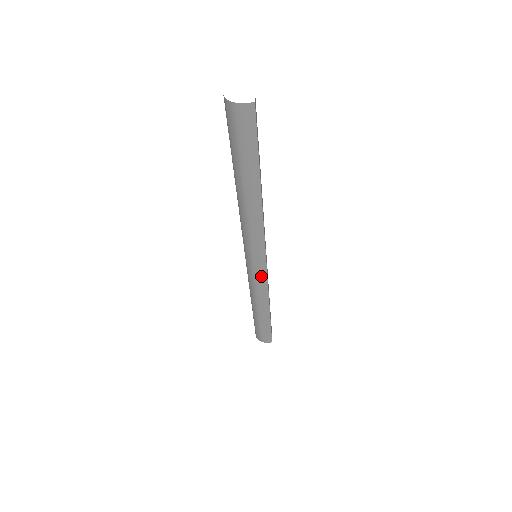
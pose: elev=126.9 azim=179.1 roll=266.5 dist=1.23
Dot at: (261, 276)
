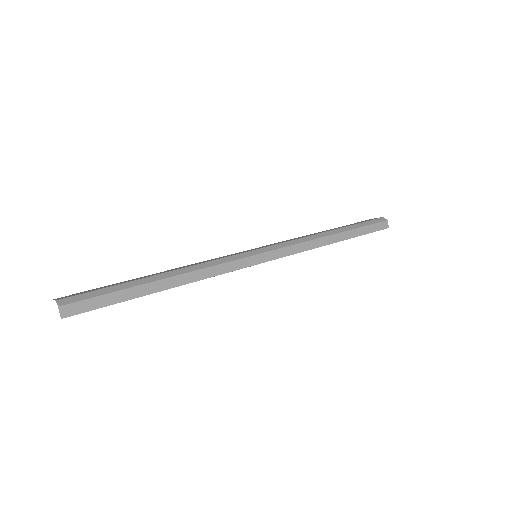
Dot at: occluded
